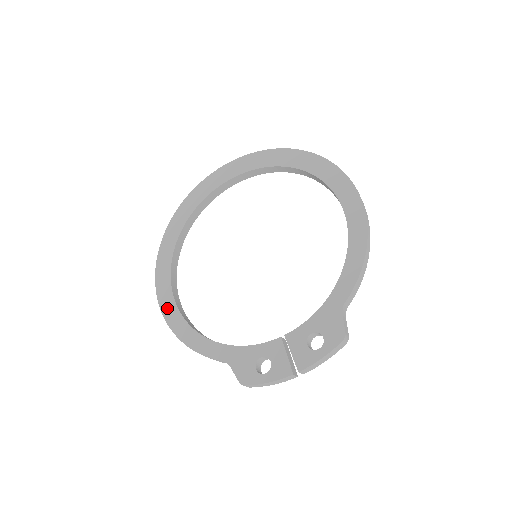
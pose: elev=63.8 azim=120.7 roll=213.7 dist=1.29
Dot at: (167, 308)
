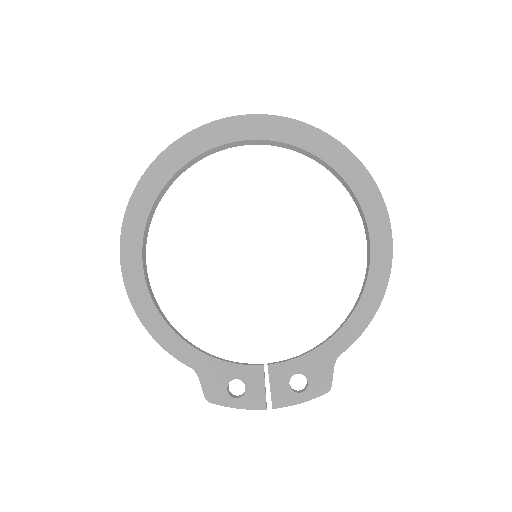
Dot at: (132, 277)
